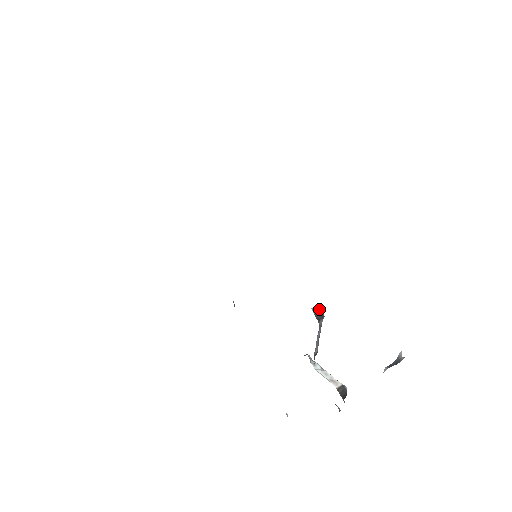
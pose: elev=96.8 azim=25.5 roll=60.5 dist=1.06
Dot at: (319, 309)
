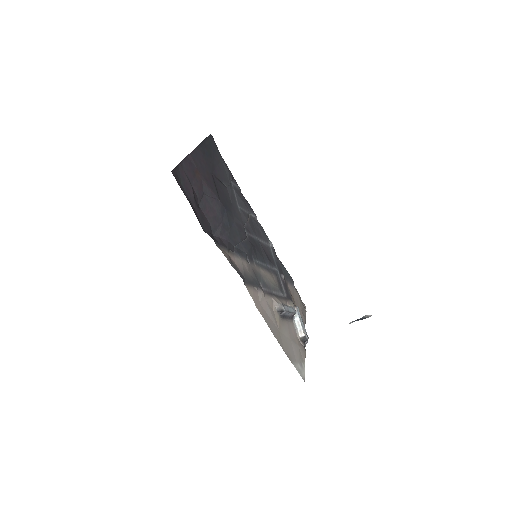
Dot at: (281, 307)
